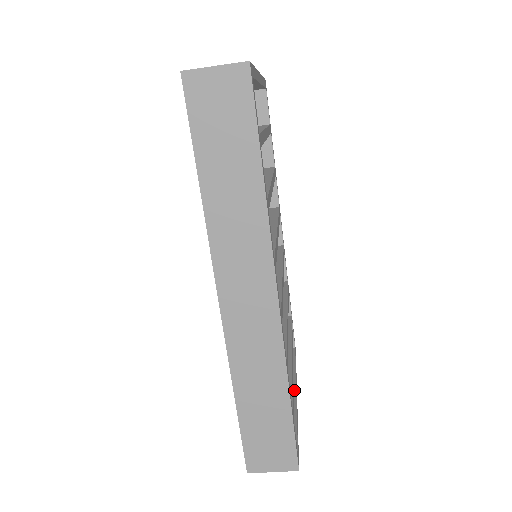
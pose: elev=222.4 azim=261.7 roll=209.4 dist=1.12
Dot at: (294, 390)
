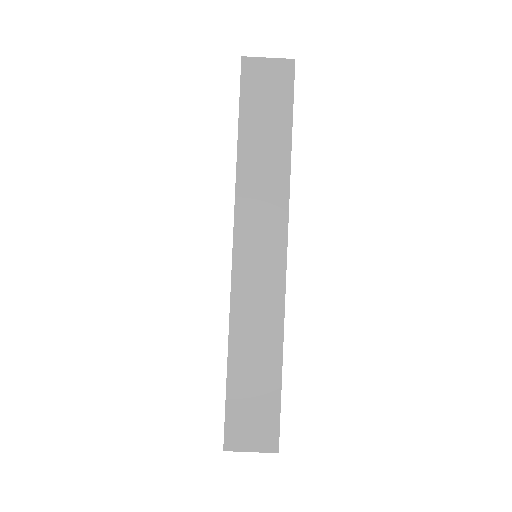
Dot at: occluded
